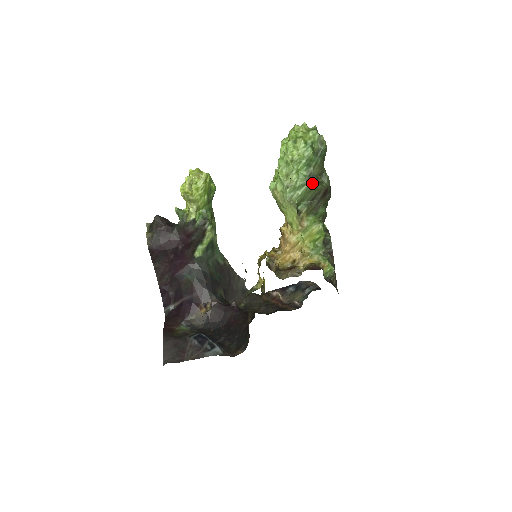
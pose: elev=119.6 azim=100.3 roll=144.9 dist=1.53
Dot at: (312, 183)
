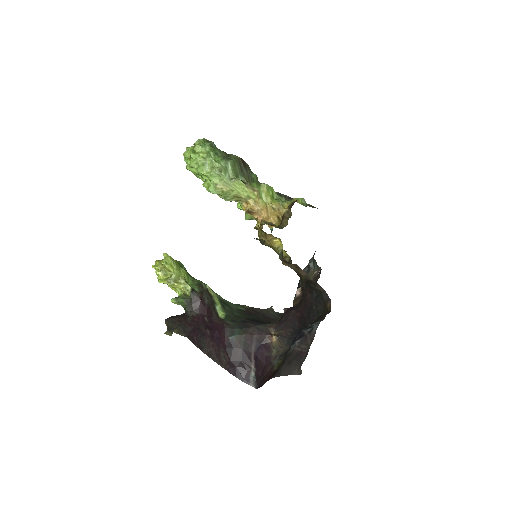
Dot at: (230, 159)
